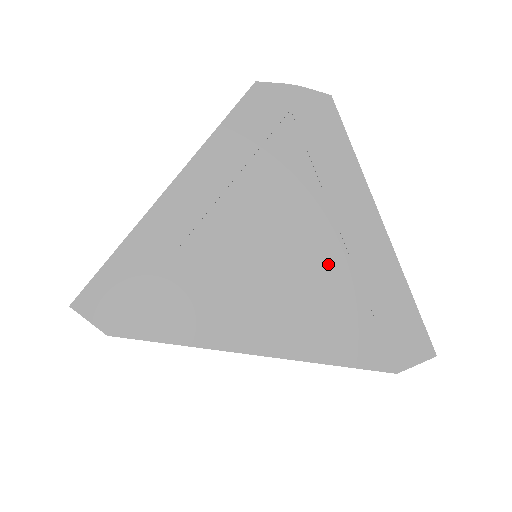
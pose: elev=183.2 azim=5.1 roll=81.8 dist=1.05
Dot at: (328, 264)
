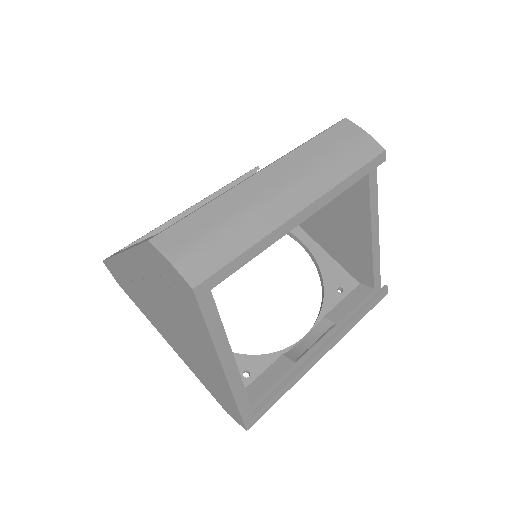
Dot at: (196, 353)
